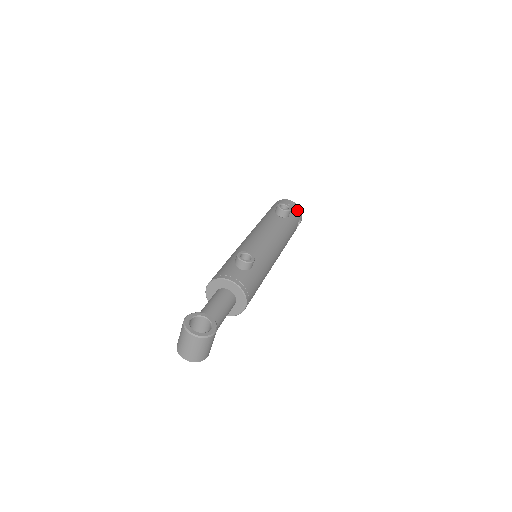
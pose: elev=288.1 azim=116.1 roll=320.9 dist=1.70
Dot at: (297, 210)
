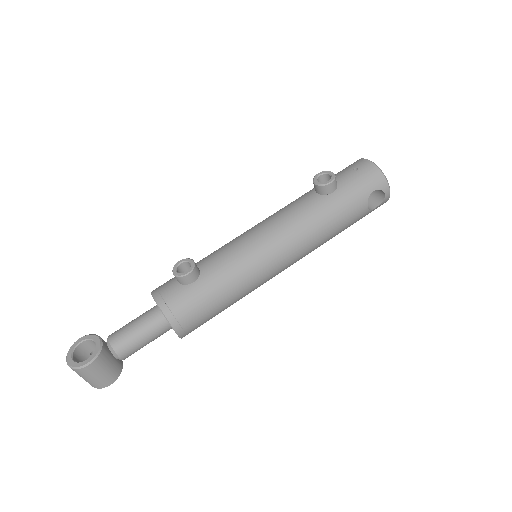
Dot at: (370, 176)
